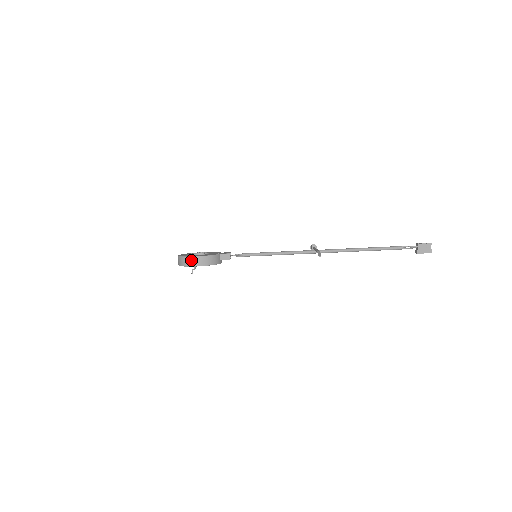
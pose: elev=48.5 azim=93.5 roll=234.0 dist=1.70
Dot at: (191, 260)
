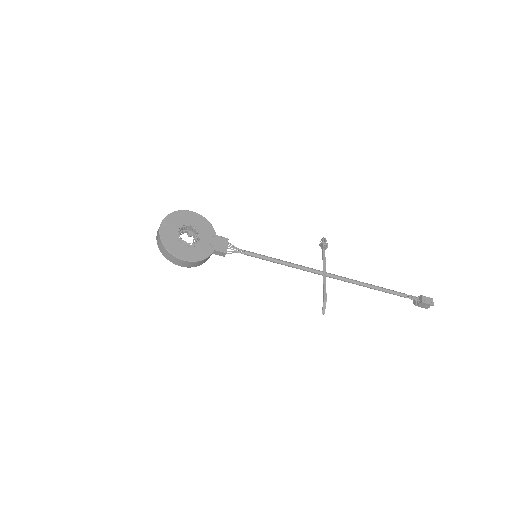
Dot at: (176, 260)
